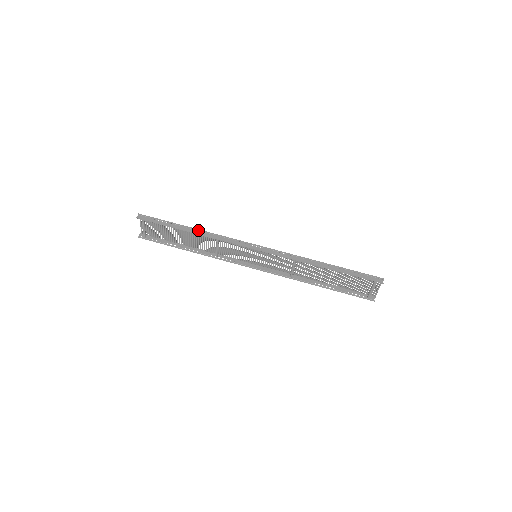
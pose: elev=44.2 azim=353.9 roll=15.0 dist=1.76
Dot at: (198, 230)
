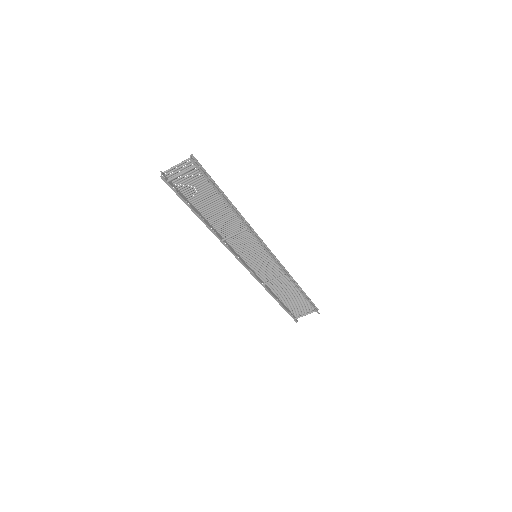
Dot at: (235, 208)
